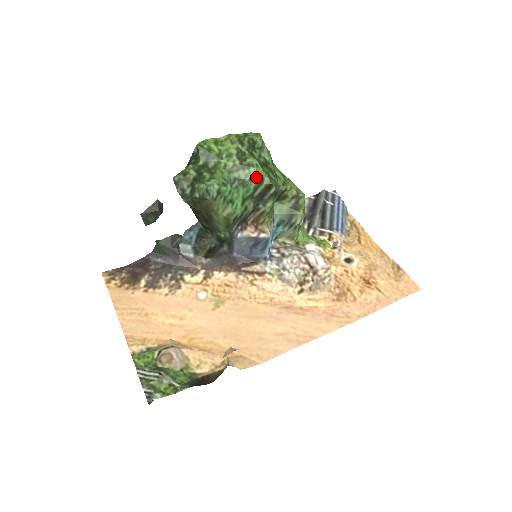
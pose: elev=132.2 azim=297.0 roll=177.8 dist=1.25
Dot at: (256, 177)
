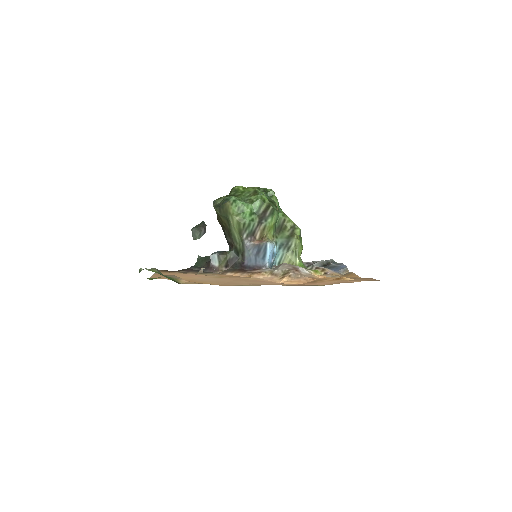
Dot at: (260, 199)
